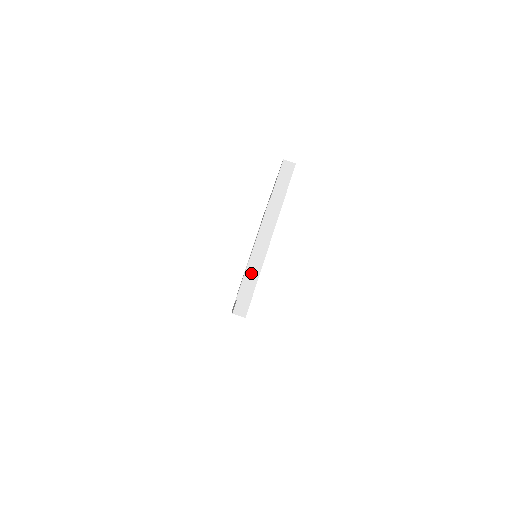
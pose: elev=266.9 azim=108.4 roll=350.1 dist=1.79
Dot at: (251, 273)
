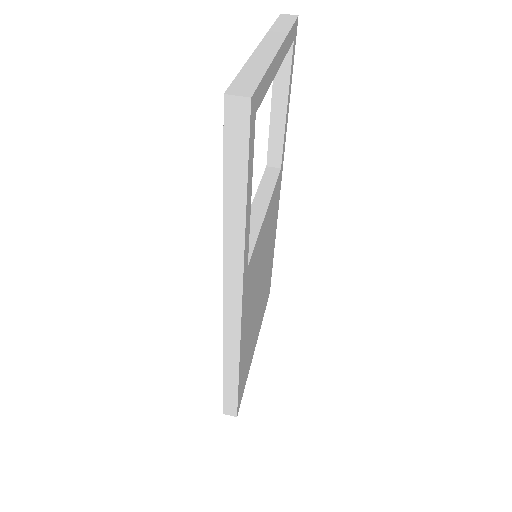
Dot at: (253, 66)
